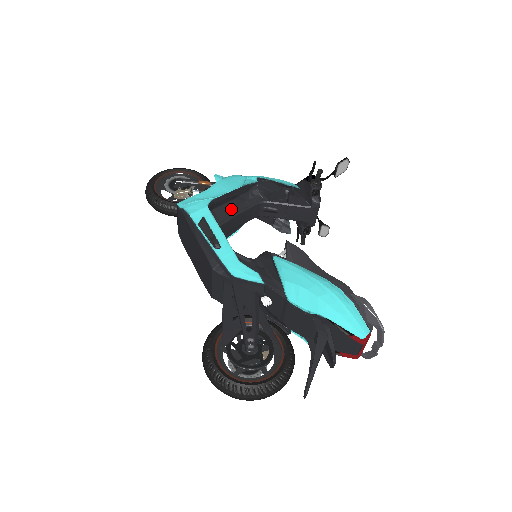
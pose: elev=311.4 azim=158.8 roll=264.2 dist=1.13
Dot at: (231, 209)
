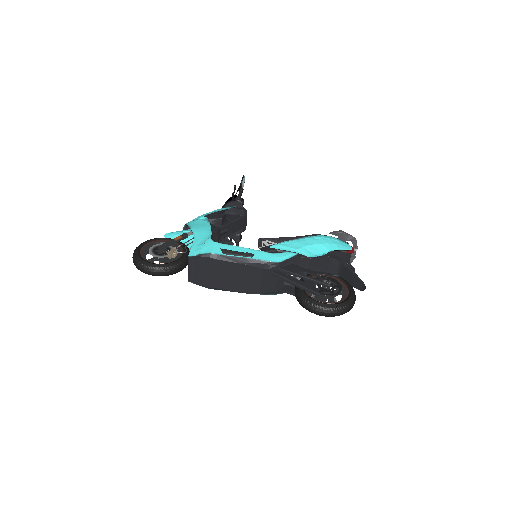
Dot at: occluded
